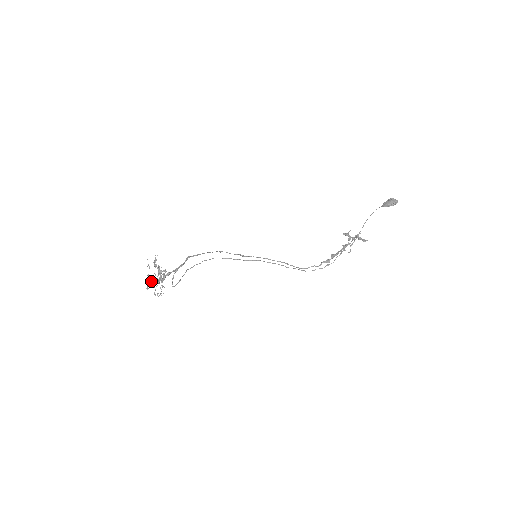
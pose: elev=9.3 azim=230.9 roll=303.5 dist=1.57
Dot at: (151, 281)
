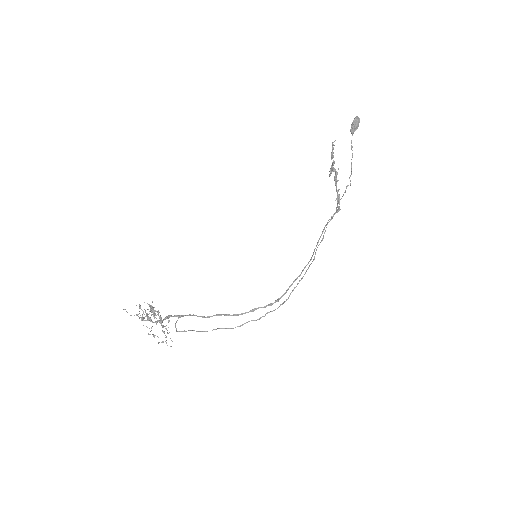
Dot at: (140, 317)
